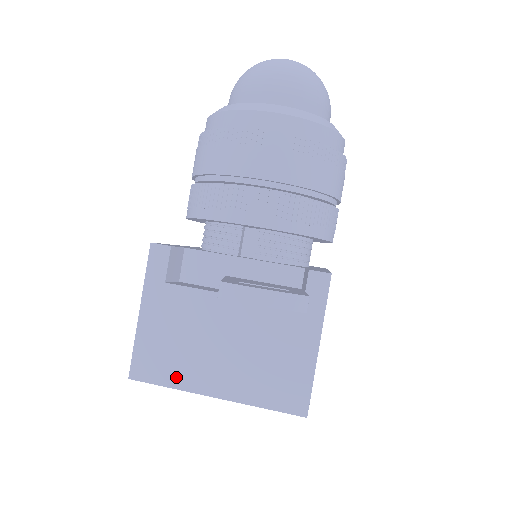
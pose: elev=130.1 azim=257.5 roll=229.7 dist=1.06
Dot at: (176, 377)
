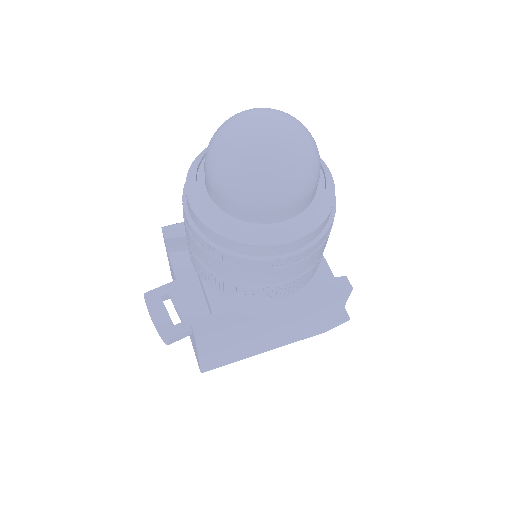
Dot at: occluded
